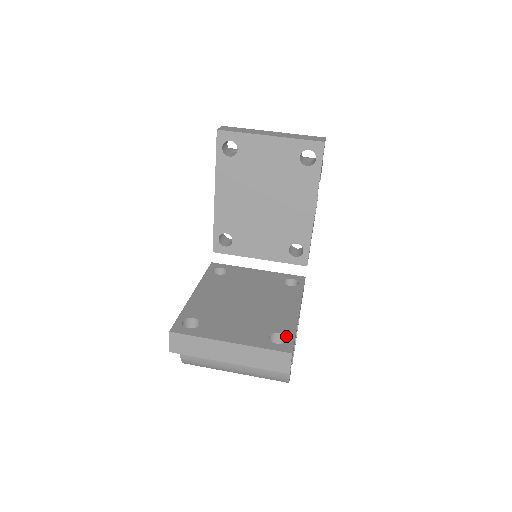
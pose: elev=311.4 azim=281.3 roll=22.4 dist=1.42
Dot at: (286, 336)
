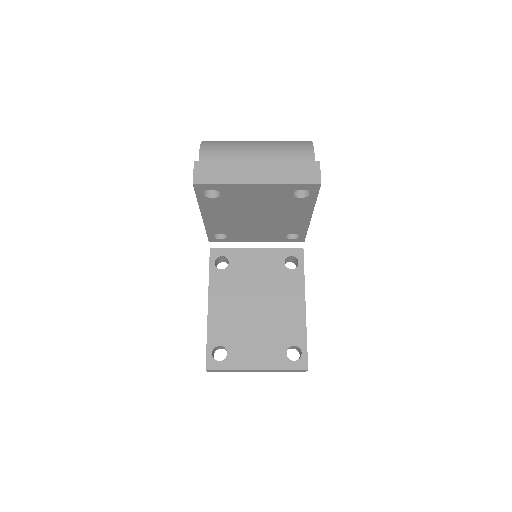
Dot at: (300, 349)
